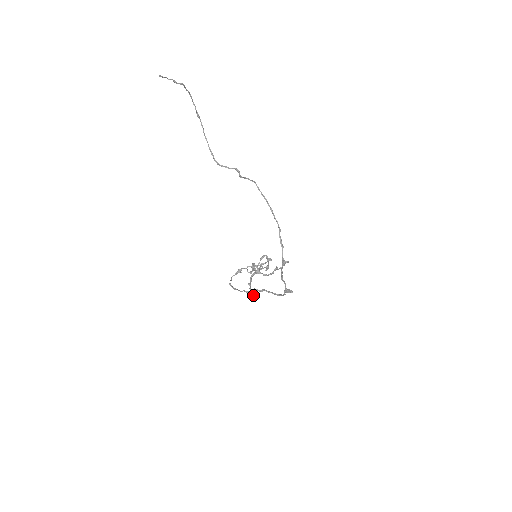
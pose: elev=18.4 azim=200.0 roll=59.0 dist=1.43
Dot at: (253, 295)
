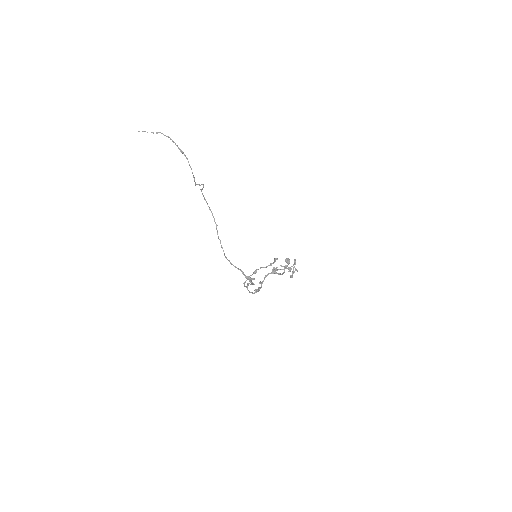
Dot at: (257, 290)
